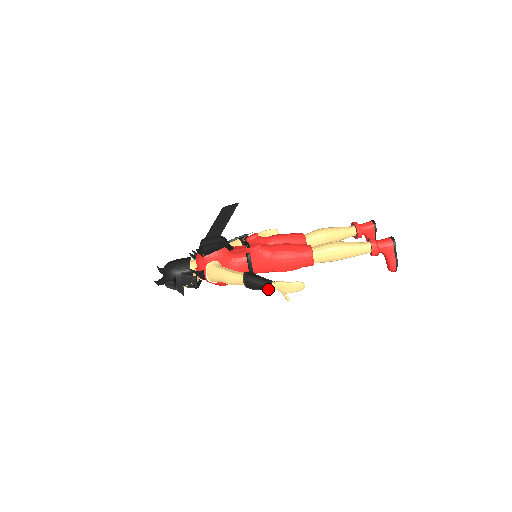
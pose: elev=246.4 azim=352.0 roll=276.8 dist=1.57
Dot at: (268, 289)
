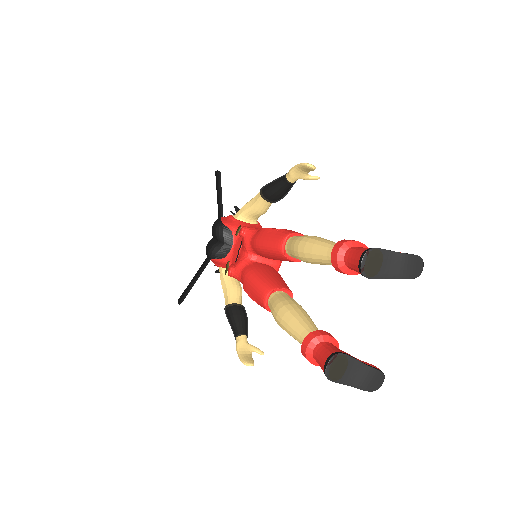
Dot at: occluded
